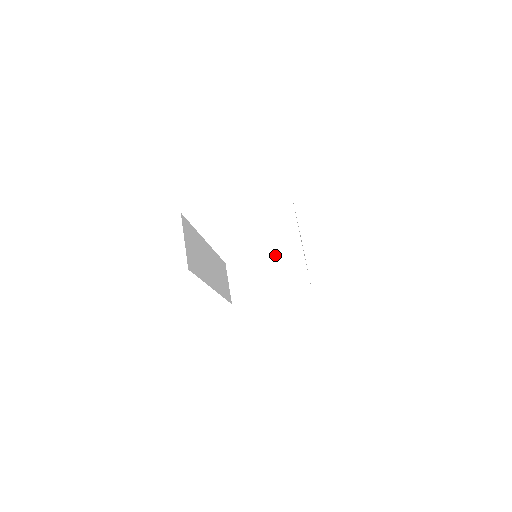
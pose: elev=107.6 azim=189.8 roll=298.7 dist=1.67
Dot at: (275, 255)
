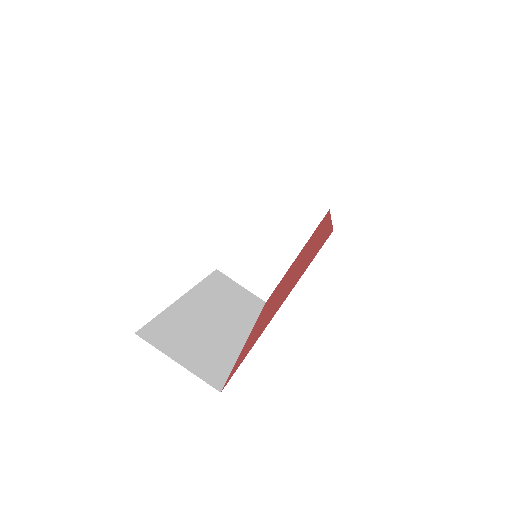
Dot at: (257, 212)
